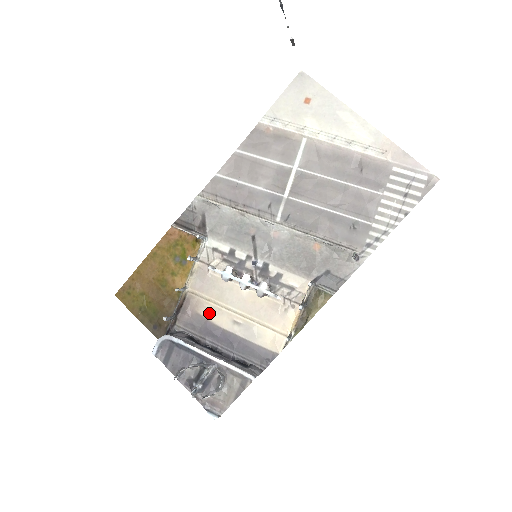
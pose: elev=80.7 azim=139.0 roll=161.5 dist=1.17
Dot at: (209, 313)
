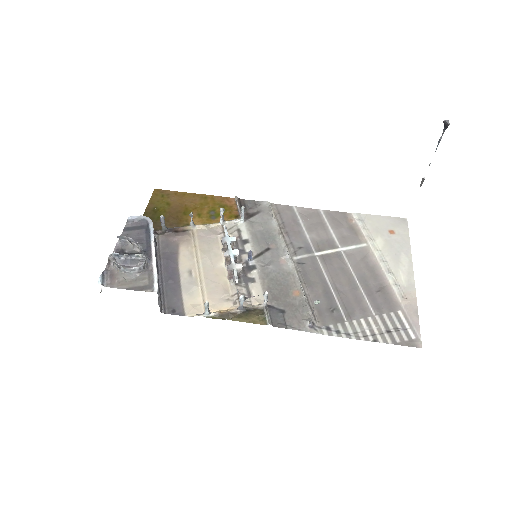
Dot at: (185, 252)
